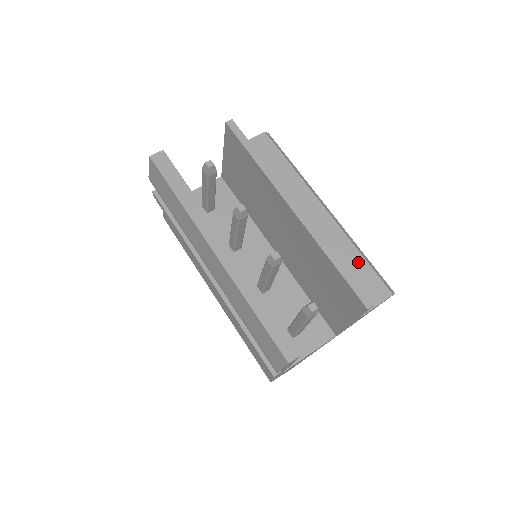
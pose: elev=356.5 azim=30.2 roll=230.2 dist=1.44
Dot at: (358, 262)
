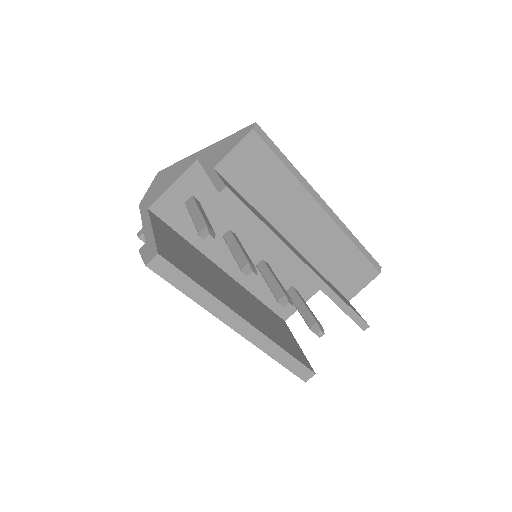
Dot at: (354, 255)
